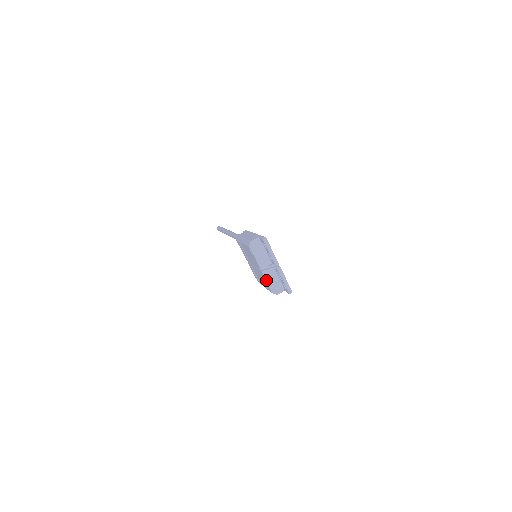
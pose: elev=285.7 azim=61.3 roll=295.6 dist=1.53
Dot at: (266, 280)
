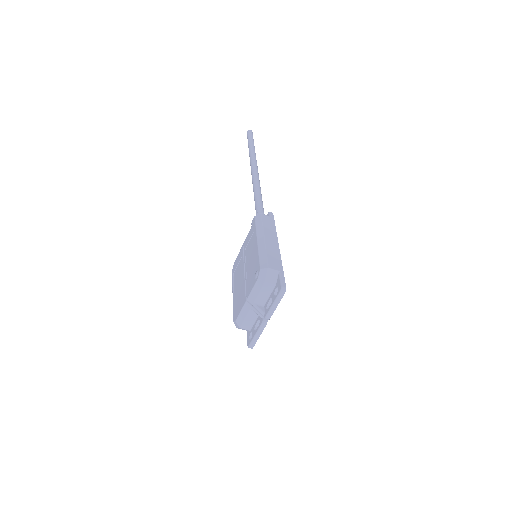
Dot at: (241, 311)
